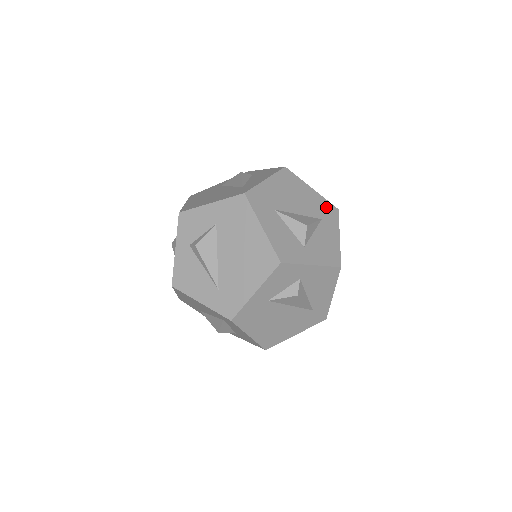
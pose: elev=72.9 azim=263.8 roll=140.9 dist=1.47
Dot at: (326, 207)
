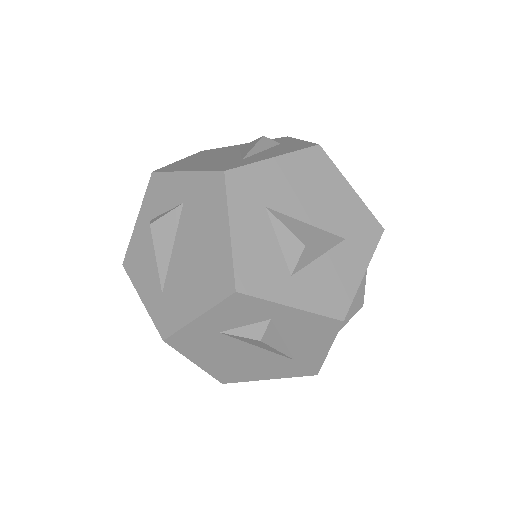
Dot at: (363, 221)
